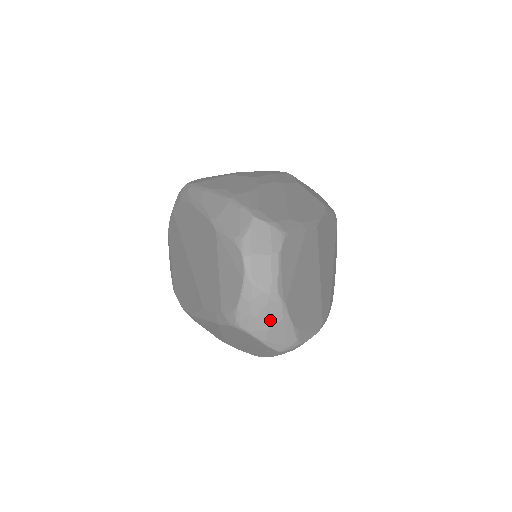
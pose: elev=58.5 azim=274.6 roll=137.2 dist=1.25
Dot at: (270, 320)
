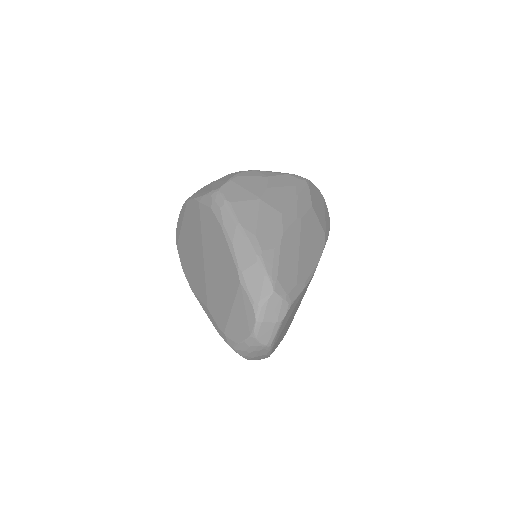
Dot at: (258, 354)
